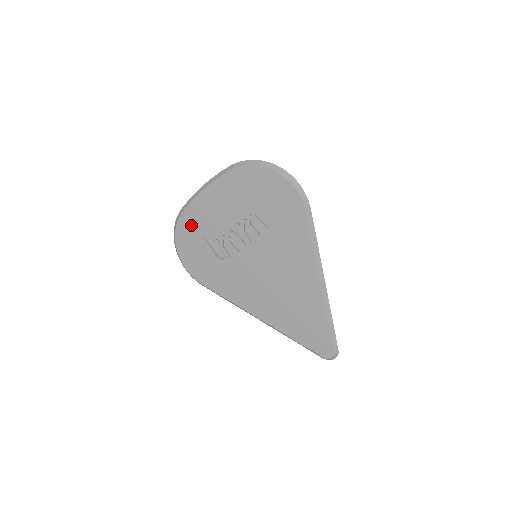
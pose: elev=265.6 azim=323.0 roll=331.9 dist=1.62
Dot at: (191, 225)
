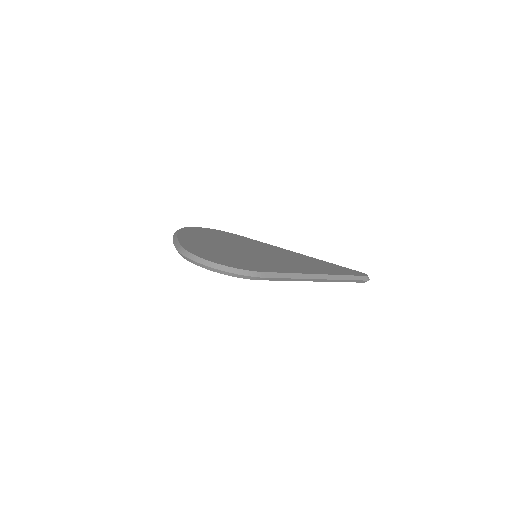
Dot at: occluded
